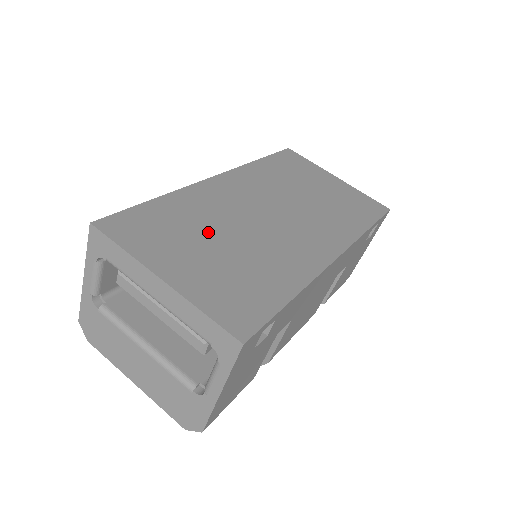
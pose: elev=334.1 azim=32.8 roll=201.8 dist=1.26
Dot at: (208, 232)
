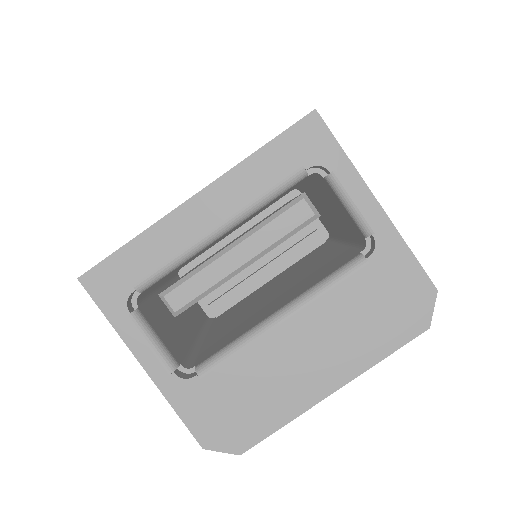
Dot at: occluded
